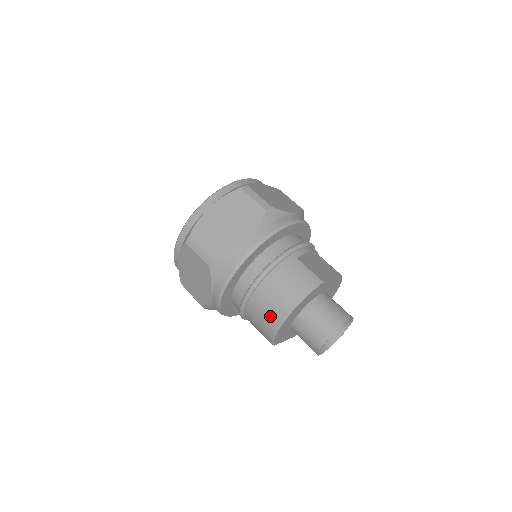
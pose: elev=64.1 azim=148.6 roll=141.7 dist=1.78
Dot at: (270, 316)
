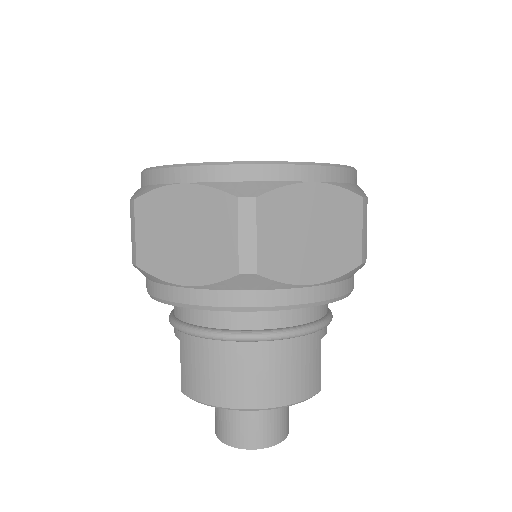
Dot at: (235, 388)
